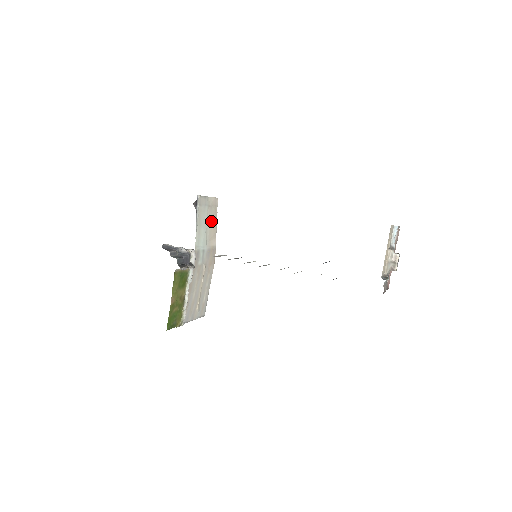
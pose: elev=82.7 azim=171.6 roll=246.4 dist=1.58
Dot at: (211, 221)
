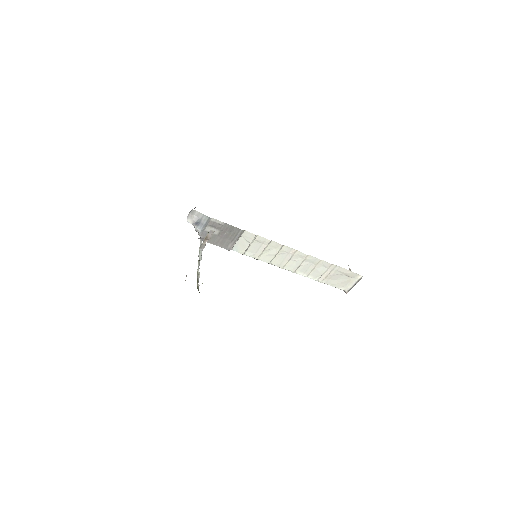
Dot at: occluded
